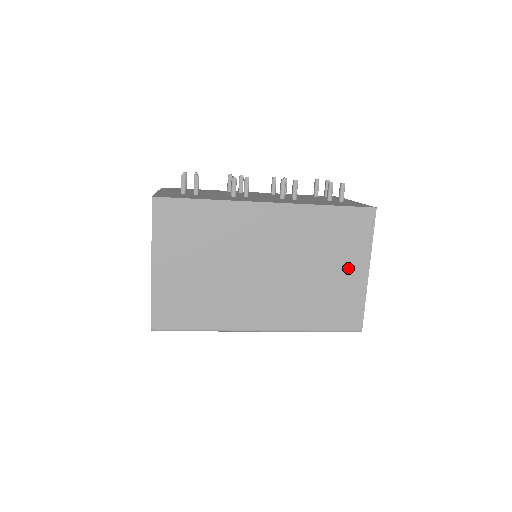
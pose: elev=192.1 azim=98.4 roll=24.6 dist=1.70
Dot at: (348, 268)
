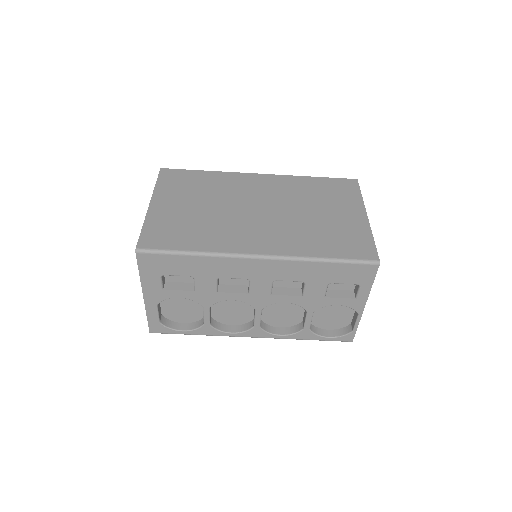
Dot at: (345, 213)
